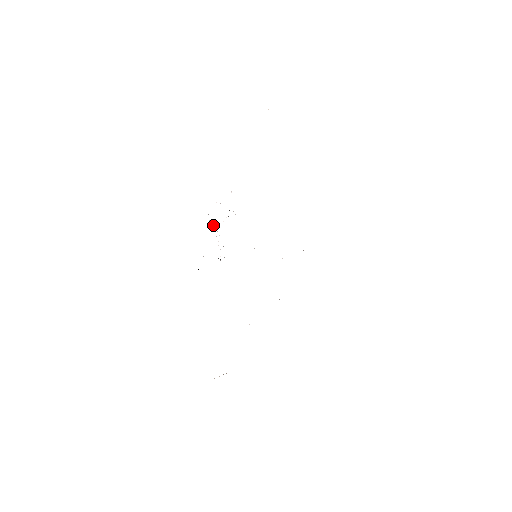
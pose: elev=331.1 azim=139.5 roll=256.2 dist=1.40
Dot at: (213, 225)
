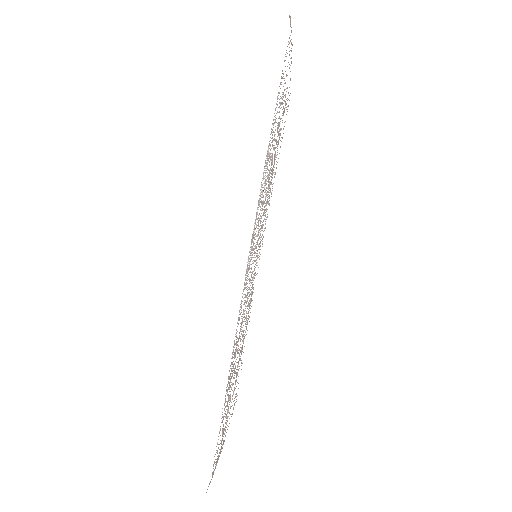
Dot at: (259, 199)
